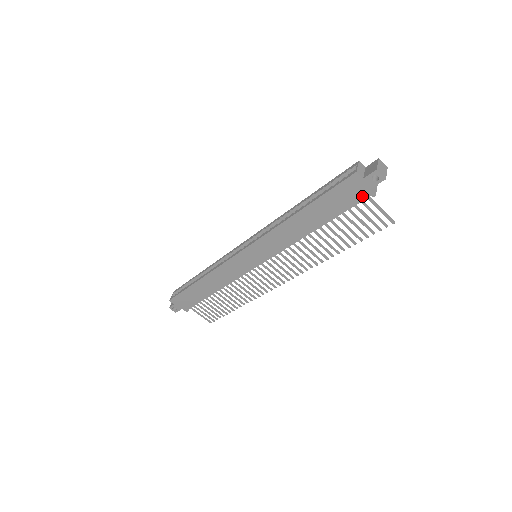
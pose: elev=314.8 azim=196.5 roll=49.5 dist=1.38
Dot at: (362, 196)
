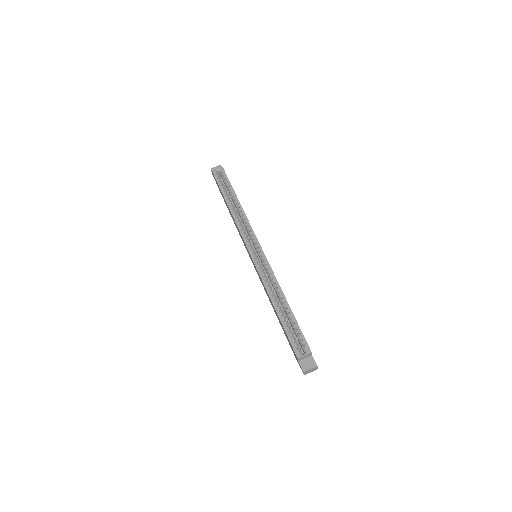
Dot at: occluded
